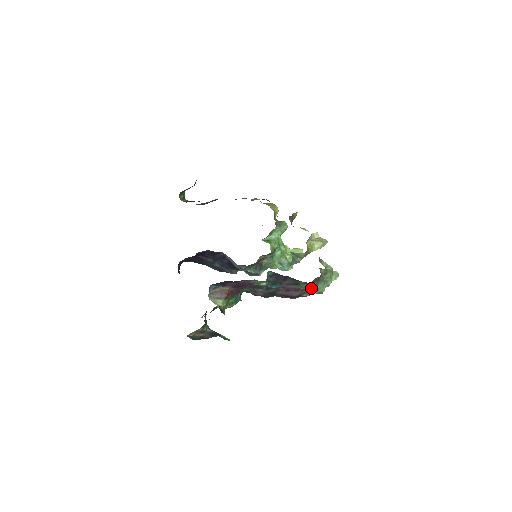
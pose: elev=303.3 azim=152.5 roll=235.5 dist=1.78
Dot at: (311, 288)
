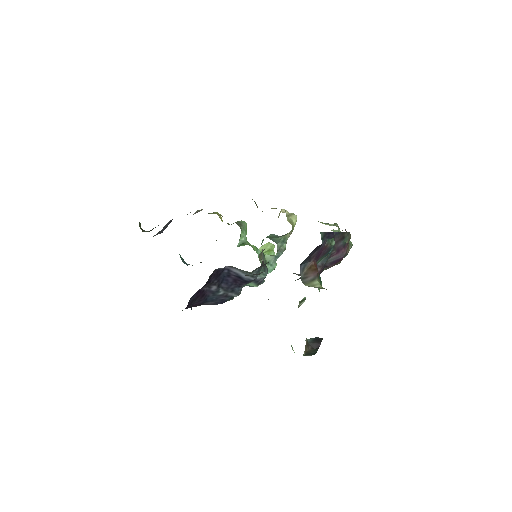
Dot at: occluded
